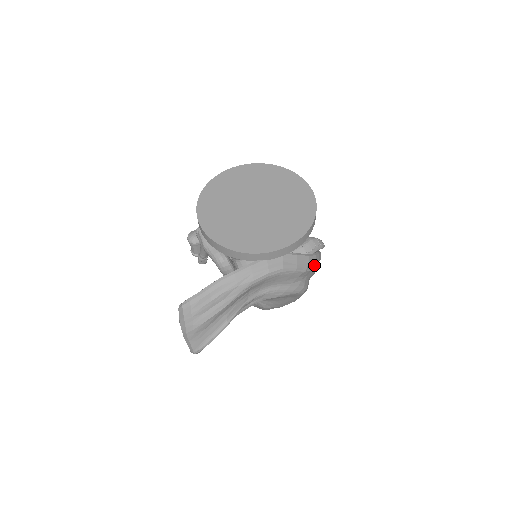
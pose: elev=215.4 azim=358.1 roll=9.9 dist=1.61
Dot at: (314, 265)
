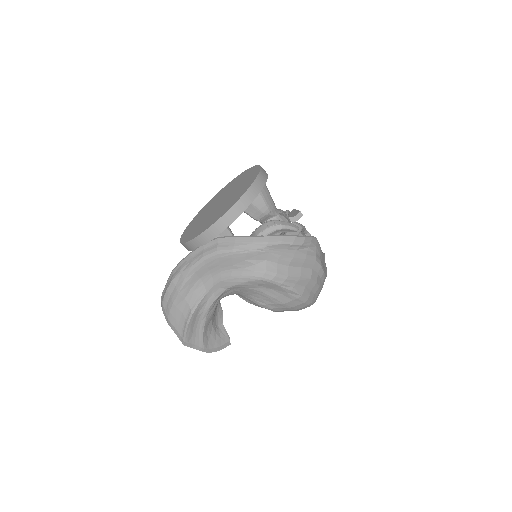
Dot at: (283, 249)
